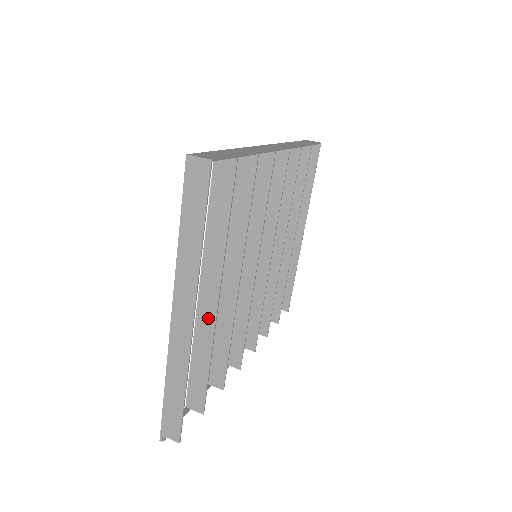
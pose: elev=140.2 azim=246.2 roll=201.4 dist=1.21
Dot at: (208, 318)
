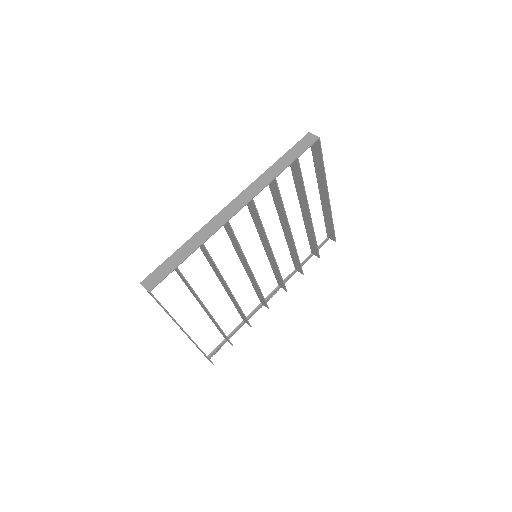
Dot at: (210, 316)
